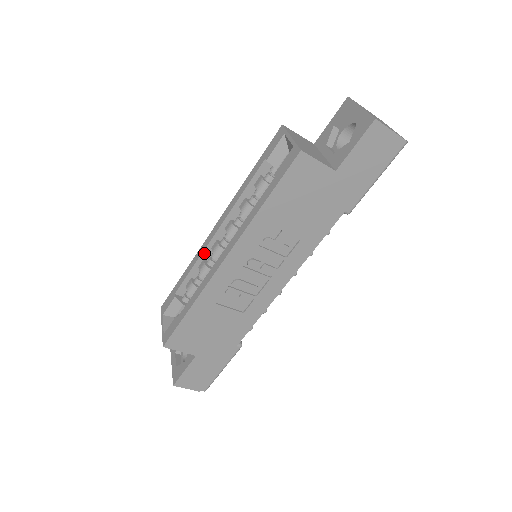
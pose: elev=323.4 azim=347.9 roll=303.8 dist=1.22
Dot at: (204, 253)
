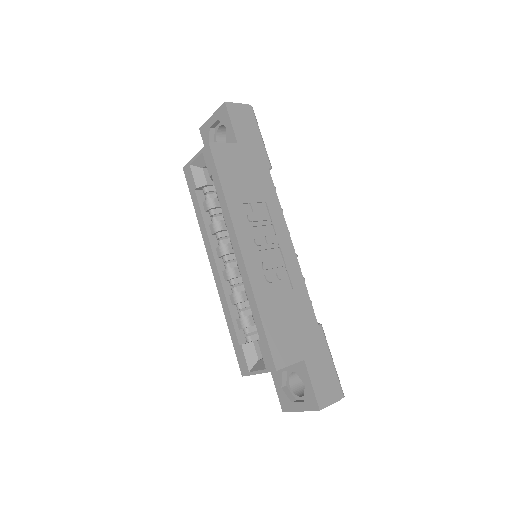
Dot at: (225, 290)
